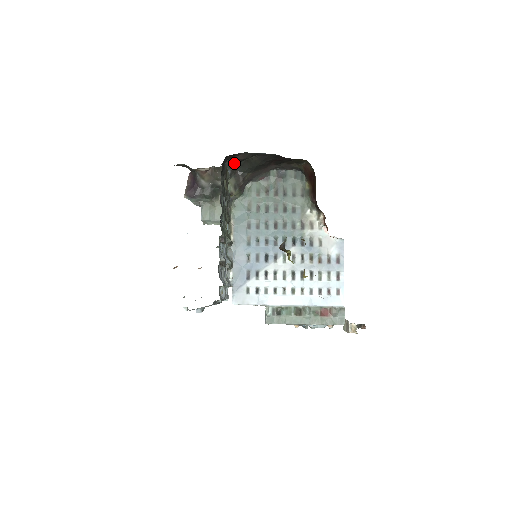
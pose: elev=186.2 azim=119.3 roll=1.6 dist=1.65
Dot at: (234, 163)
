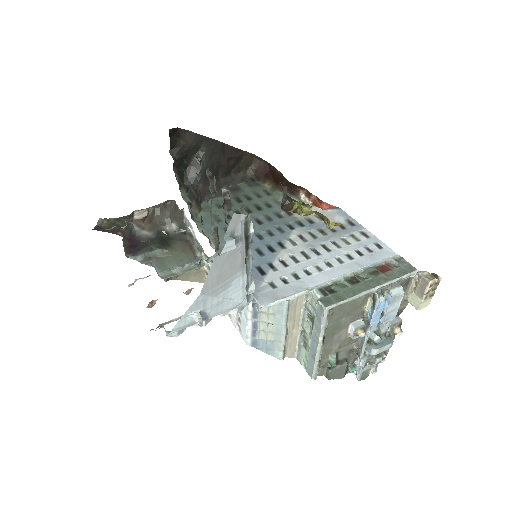
Dot at: (179, 164)
